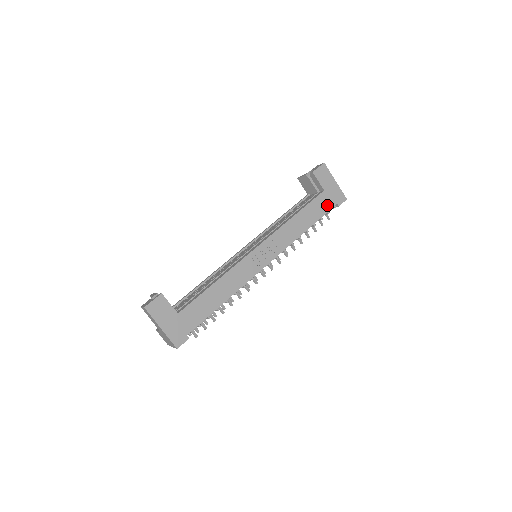
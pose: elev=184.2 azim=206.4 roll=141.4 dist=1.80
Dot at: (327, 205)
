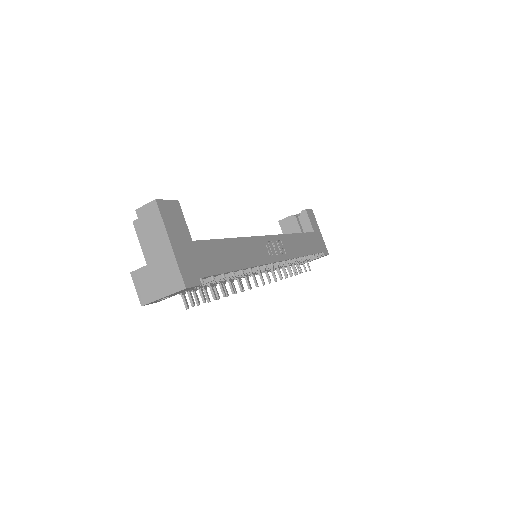
Dot at: (317, 247)
